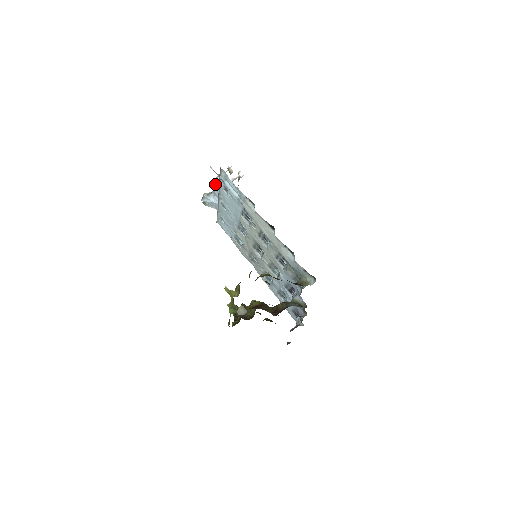
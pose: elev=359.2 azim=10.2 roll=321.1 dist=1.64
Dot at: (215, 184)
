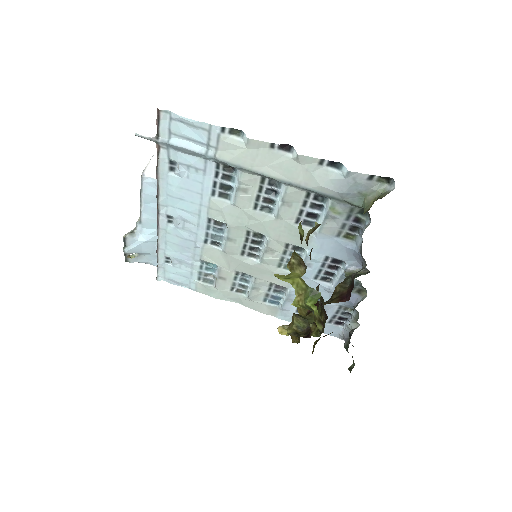
Dot at: (141, 194)
